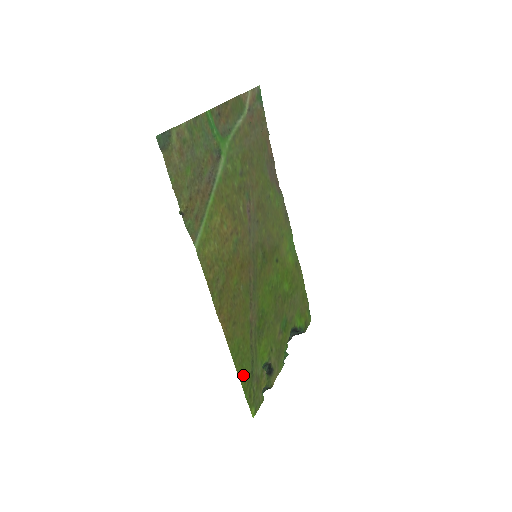
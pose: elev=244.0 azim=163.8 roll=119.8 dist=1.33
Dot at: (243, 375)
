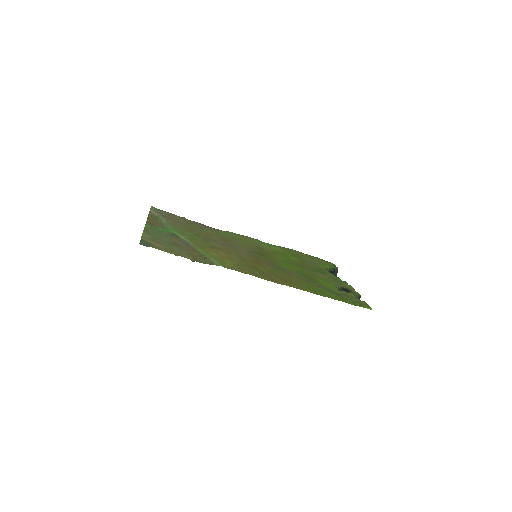
Dot at: (333, 297)
